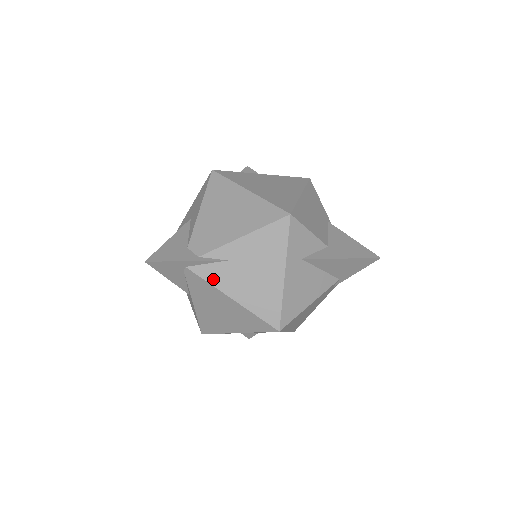
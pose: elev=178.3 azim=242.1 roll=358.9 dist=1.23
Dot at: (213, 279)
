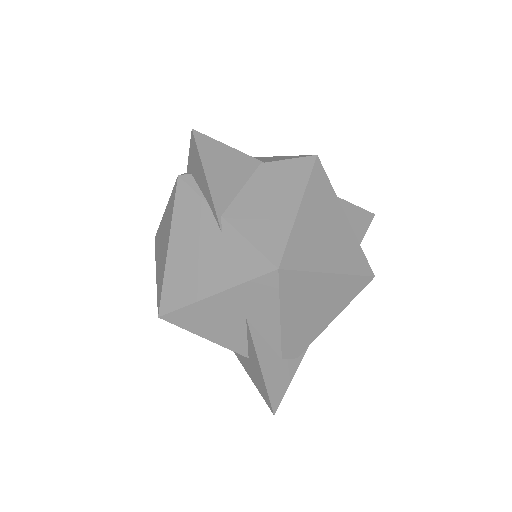
Dot at: occluded
